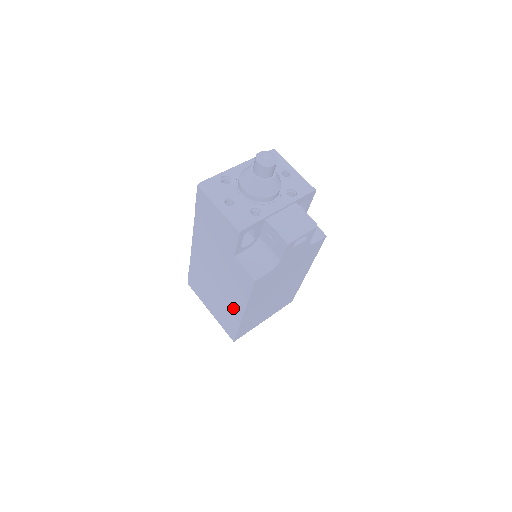
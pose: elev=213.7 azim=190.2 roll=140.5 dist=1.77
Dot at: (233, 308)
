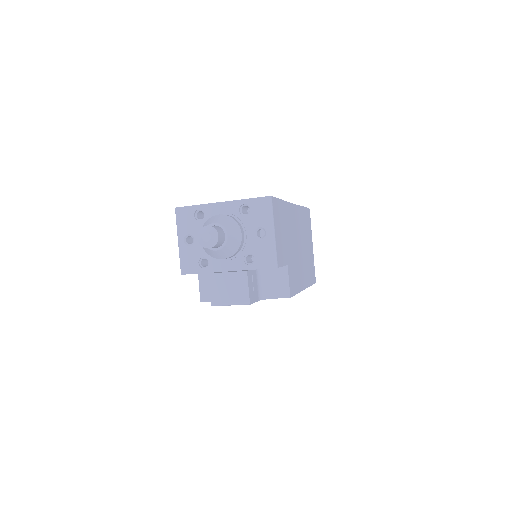
Dot at: occluded
